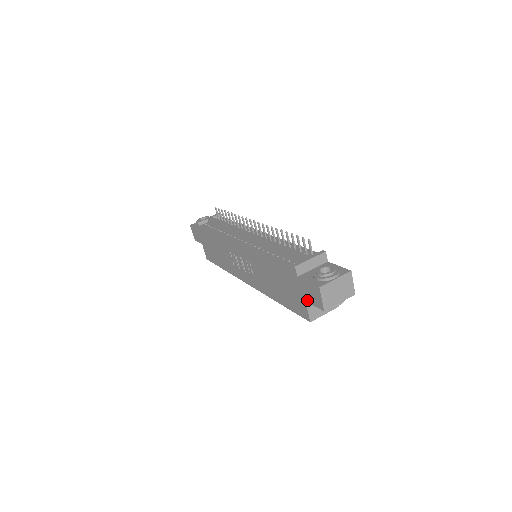
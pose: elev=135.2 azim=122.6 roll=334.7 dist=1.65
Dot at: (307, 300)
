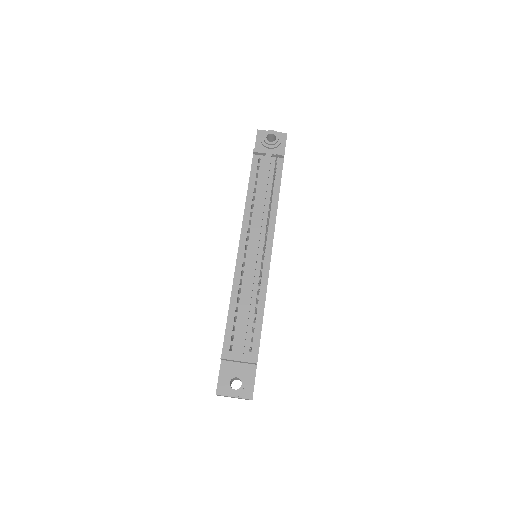
Dot at: occluded
